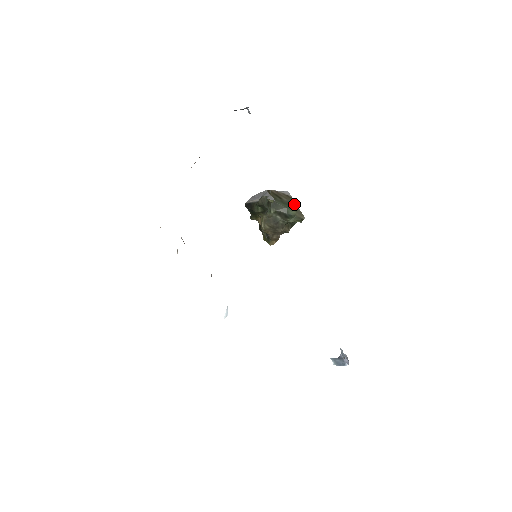
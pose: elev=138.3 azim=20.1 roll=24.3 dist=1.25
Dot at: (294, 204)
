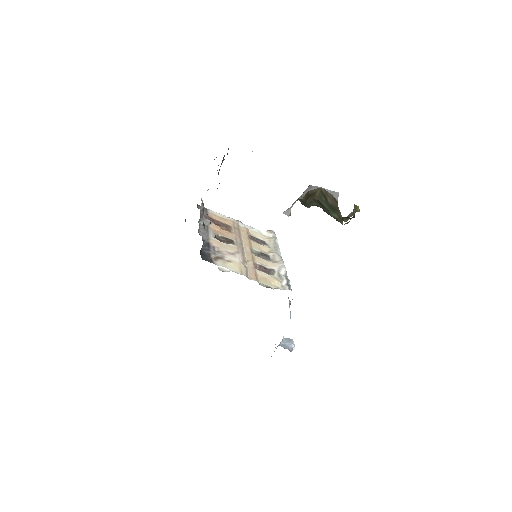
Dot at: (337, 209)
